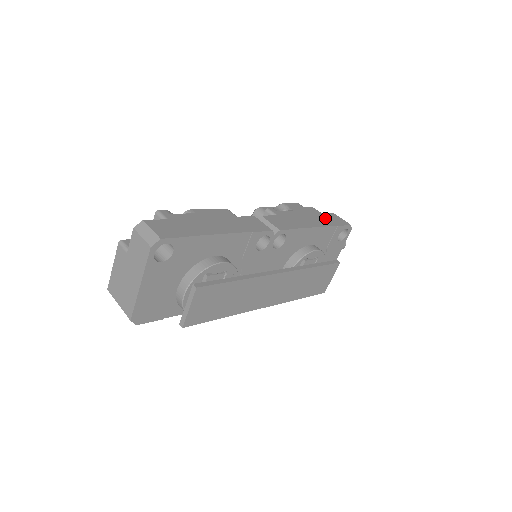
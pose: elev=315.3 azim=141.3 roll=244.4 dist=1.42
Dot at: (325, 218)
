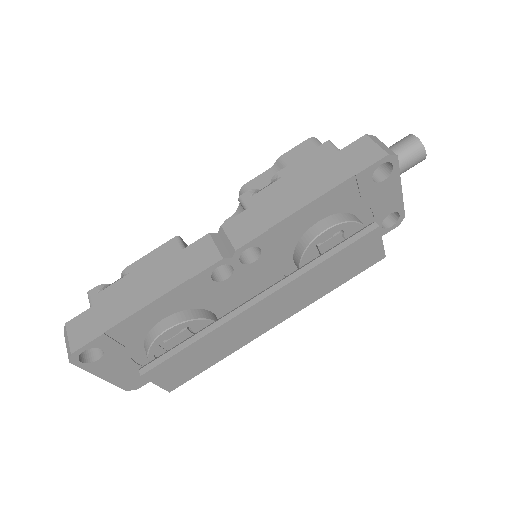
Dot at: (338, 164)
